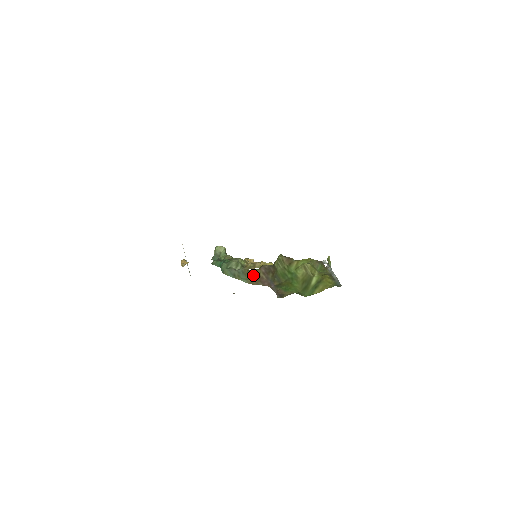
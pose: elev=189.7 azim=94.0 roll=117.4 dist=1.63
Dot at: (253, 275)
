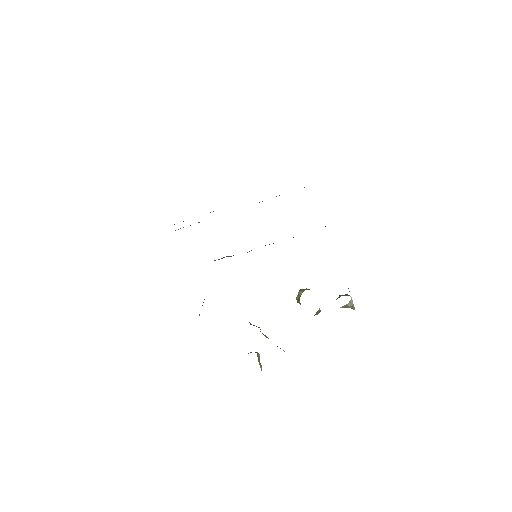
Dot at: occluded
